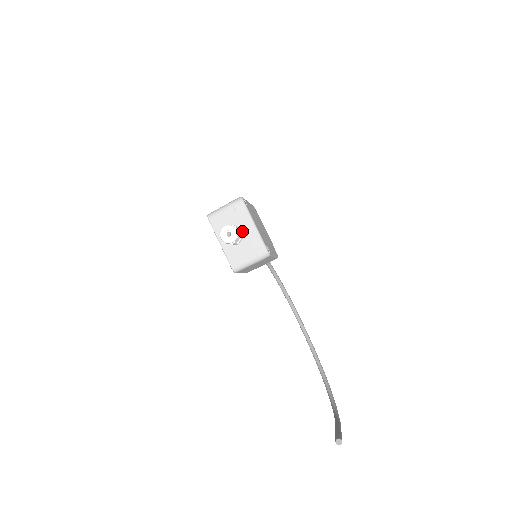
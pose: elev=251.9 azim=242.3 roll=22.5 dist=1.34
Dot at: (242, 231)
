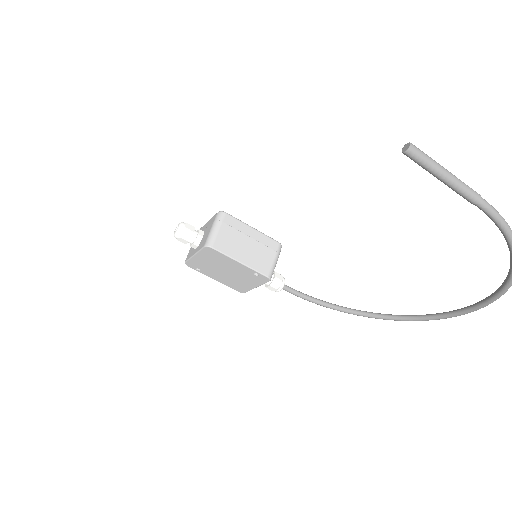
Dot at: occluded
